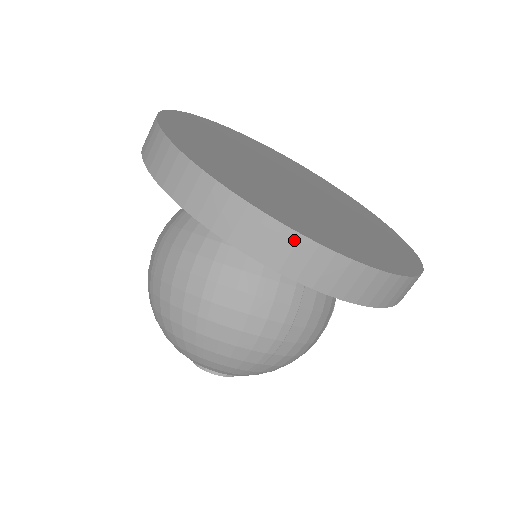
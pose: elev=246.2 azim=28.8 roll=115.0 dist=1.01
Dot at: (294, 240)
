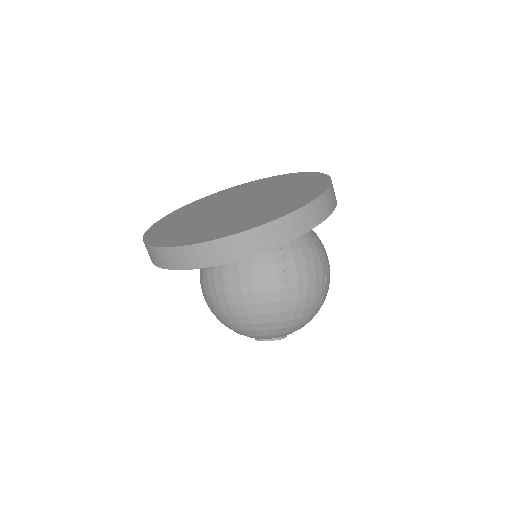
Dot at: (151, 250)
